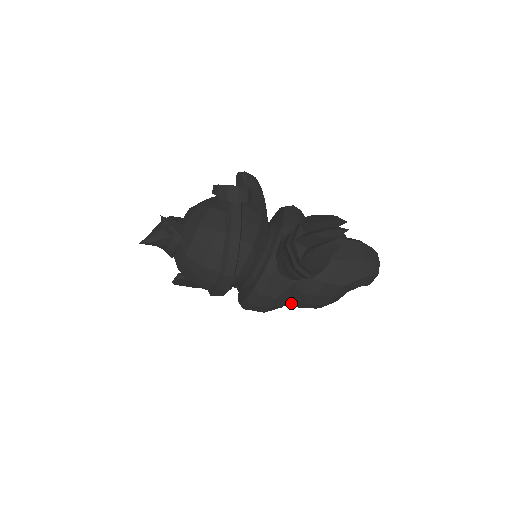
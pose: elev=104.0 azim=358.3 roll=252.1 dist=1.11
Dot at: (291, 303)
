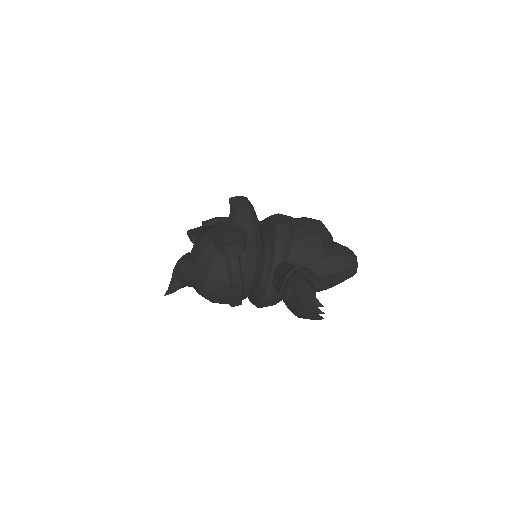
Dot at: occluded
